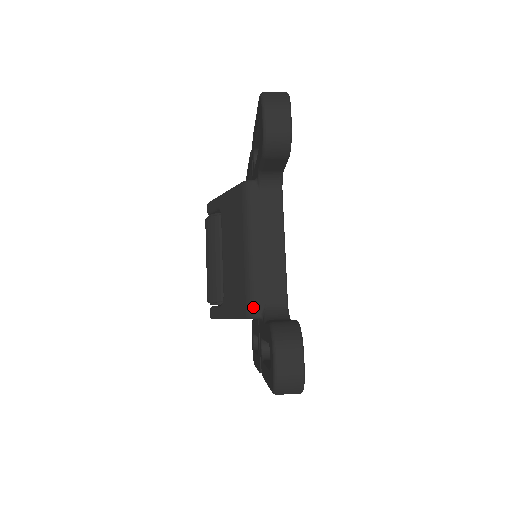
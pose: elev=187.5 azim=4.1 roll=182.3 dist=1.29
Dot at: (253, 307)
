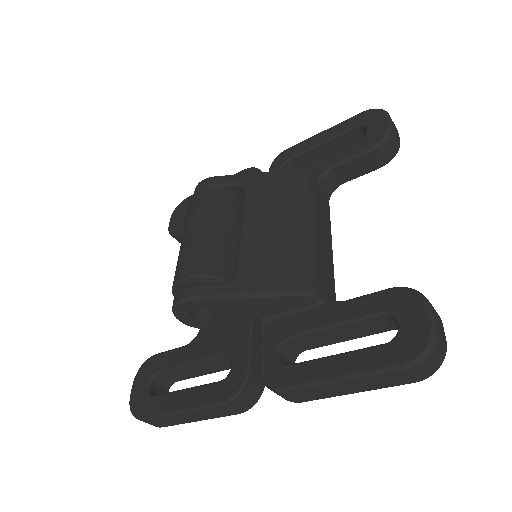
Dot at: (315, 284)
